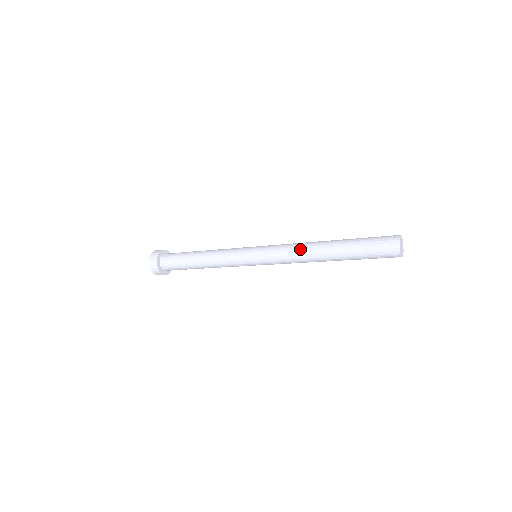
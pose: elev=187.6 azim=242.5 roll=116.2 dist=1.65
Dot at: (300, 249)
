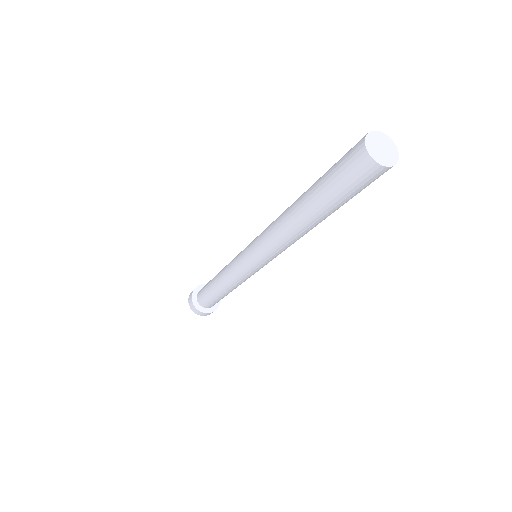
Dot at: (275, 226)
